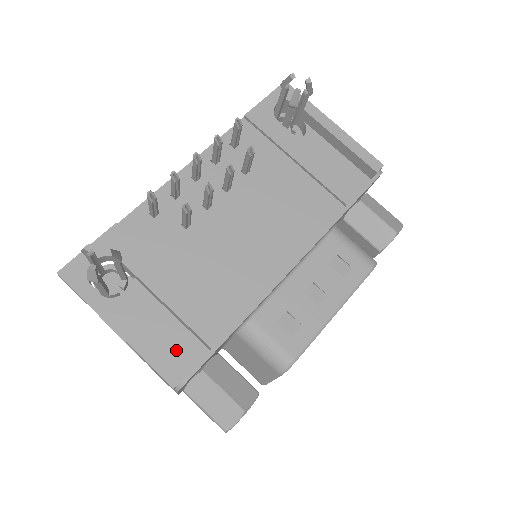
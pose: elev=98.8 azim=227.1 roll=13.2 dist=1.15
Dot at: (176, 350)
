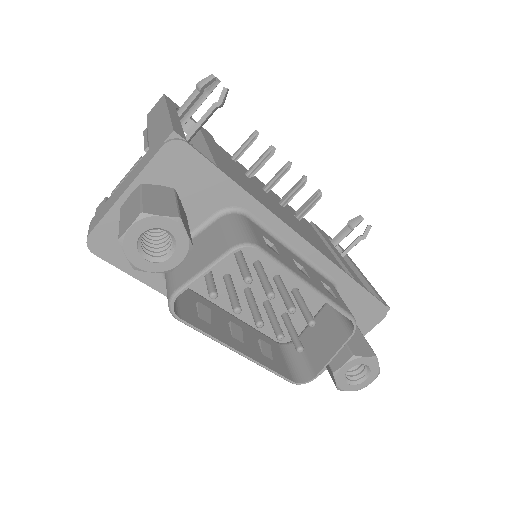
Dot at: occluded
